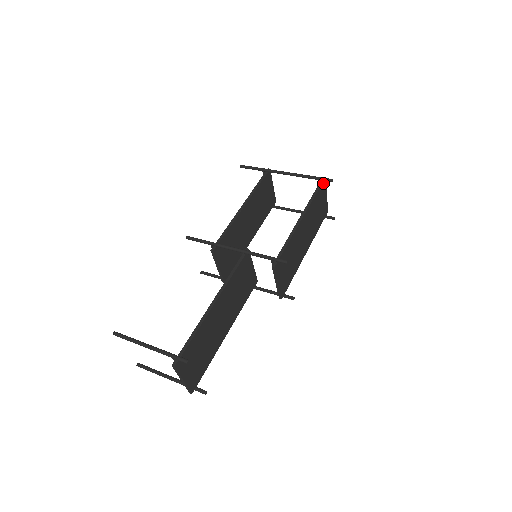
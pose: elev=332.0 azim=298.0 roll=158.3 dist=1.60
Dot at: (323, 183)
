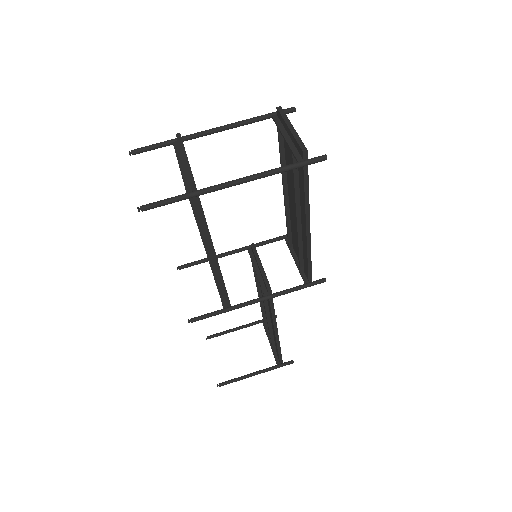
Dot at: (306, 158)
